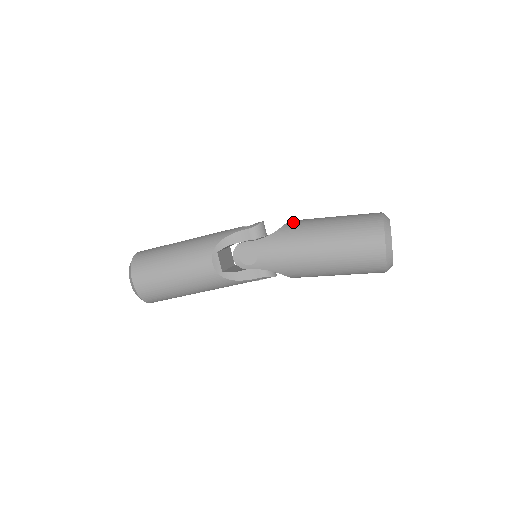
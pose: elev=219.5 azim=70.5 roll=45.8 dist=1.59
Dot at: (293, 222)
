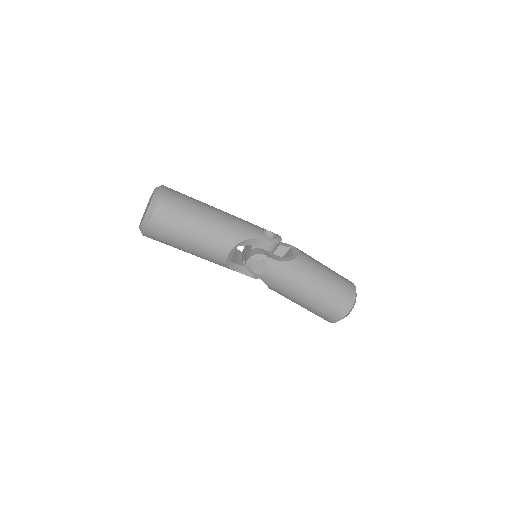
Dot at: (303, 258)
